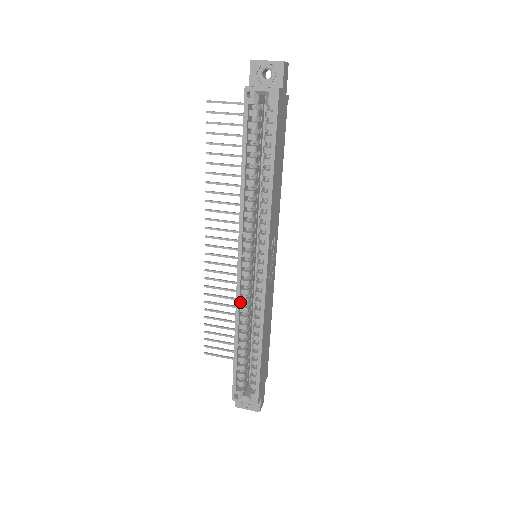
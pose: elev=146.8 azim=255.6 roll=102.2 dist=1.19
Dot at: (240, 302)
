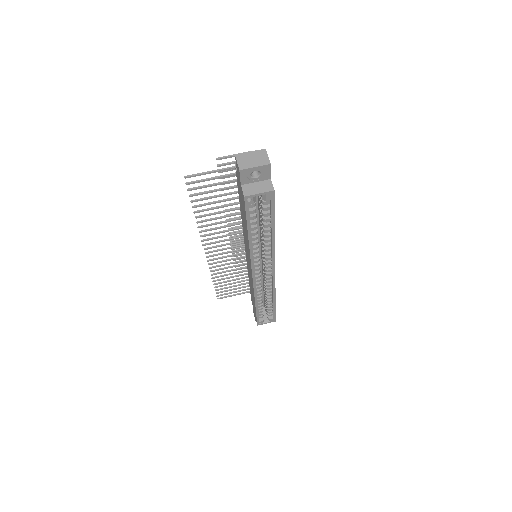
Dot at: (256, 289)
